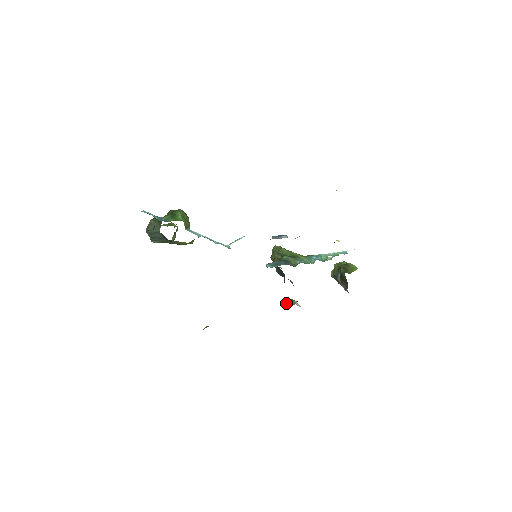
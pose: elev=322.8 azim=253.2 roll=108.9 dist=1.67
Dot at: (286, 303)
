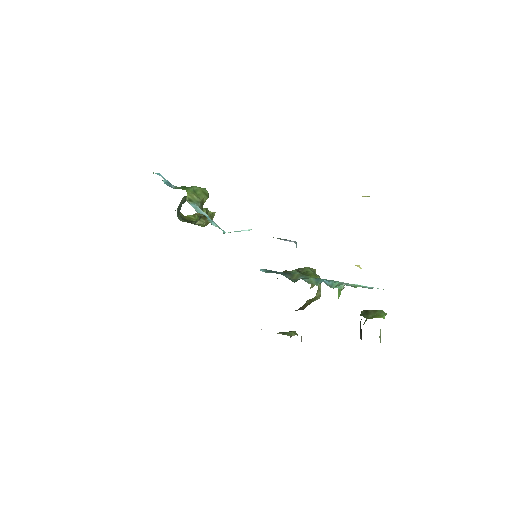
Dot at: occluded
